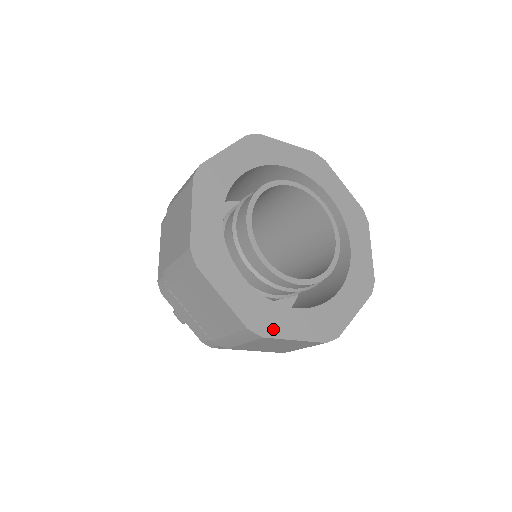
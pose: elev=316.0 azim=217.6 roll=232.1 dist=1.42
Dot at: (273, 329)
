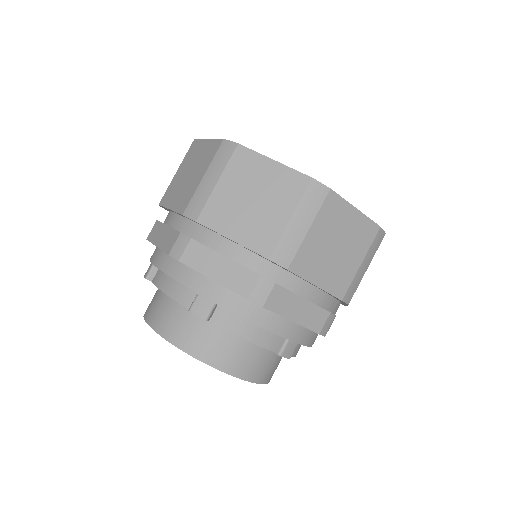
Dot at: occluded
